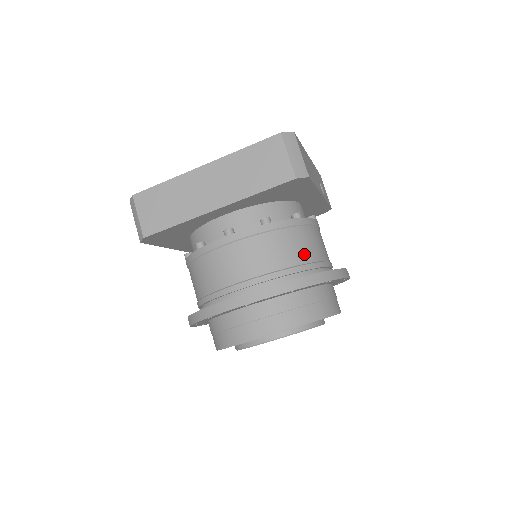
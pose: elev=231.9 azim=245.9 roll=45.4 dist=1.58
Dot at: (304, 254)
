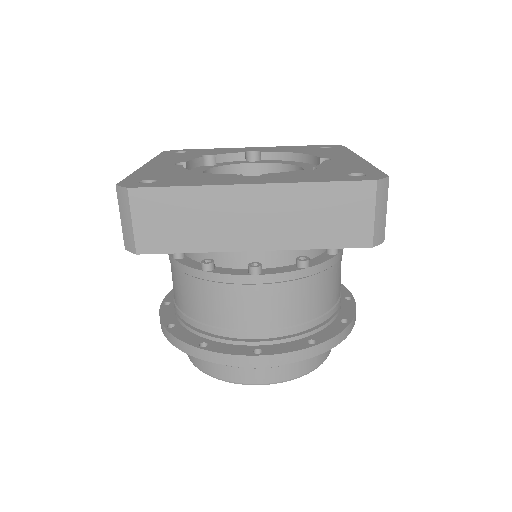
Dot at: (329, 299)
